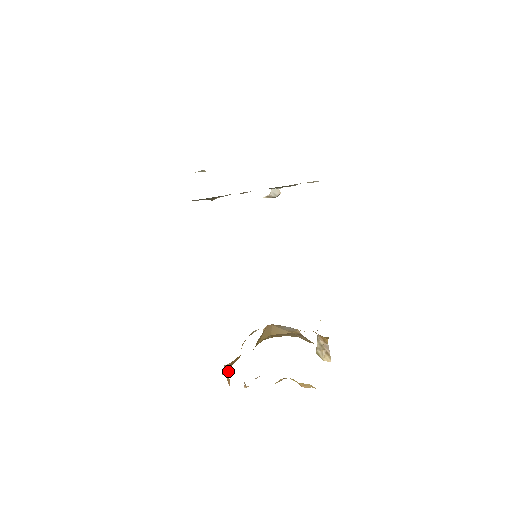
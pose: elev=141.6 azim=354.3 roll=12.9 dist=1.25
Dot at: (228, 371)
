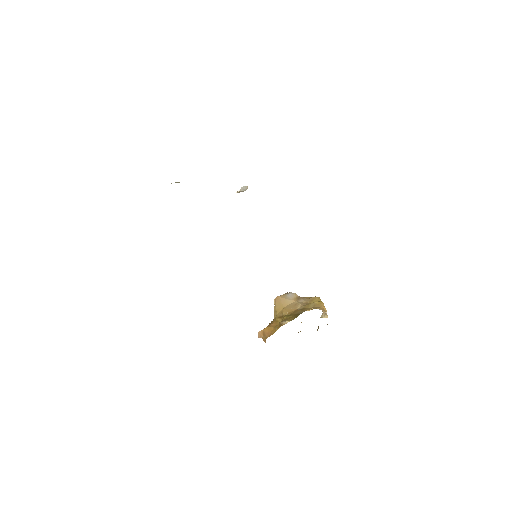
Dot at: (265, 338)
